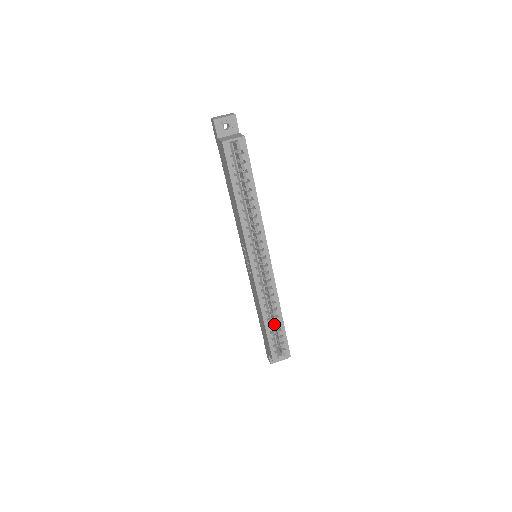
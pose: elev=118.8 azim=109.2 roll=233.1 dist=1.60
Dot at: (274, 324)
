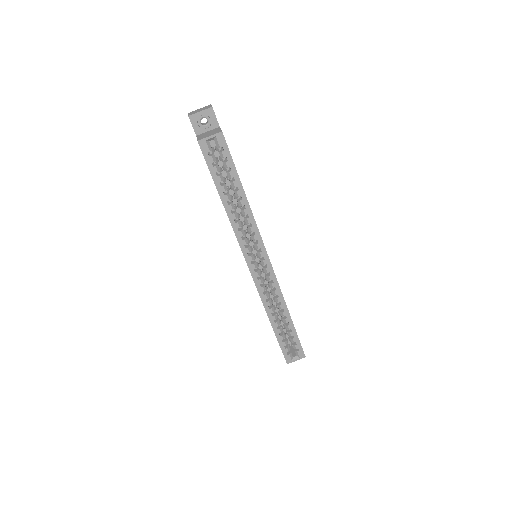
Dot at: occluded
